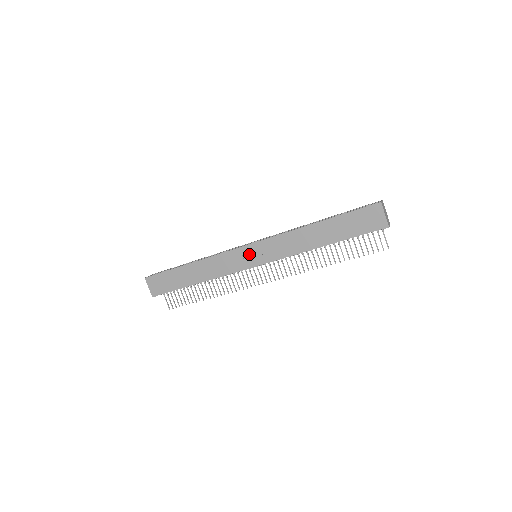
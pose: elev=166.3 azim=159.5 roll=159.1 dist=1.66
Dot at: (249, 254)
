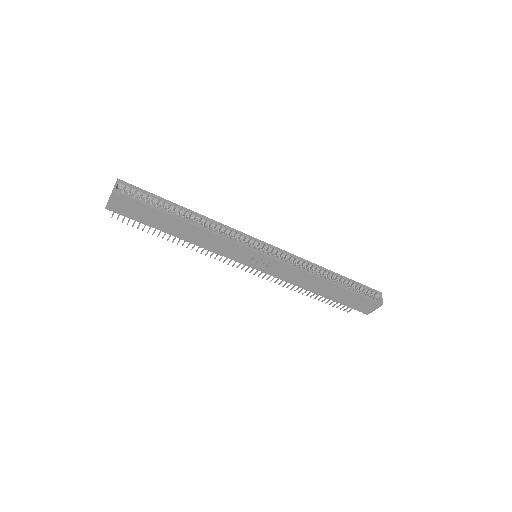
Dot at: (255, 258)
